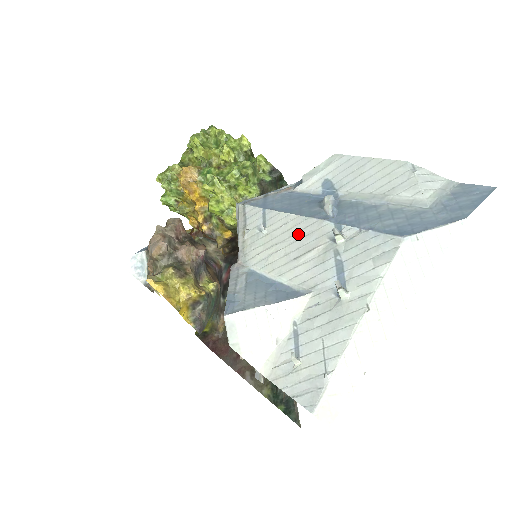
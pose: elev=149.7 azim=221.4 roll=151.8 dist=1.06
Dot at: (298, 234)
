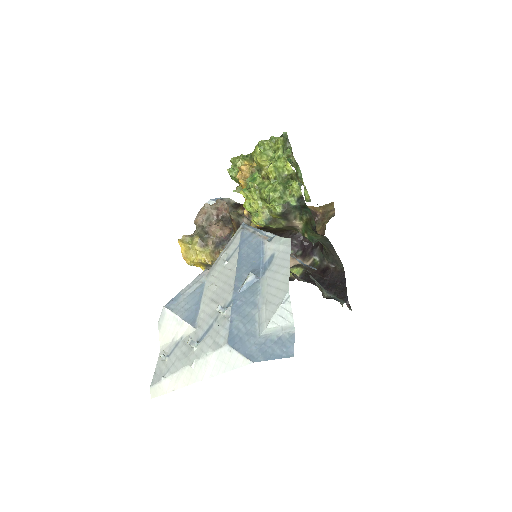
Dot at: (225, 285)
